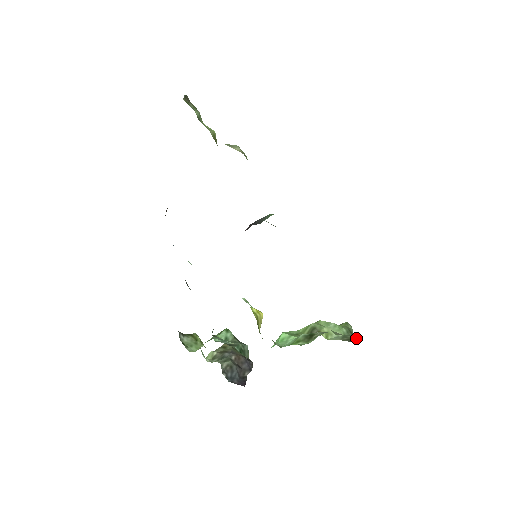
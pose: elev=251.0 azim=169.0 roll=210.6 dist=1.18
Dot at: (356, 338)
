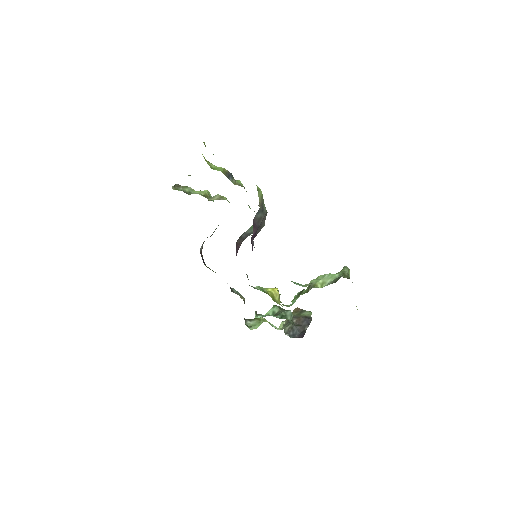
Dot at: occluded
